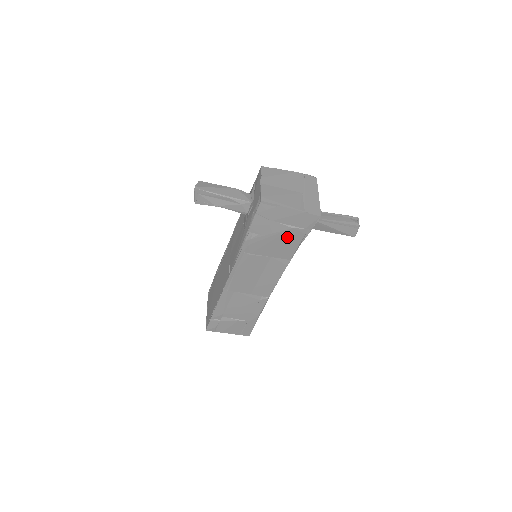
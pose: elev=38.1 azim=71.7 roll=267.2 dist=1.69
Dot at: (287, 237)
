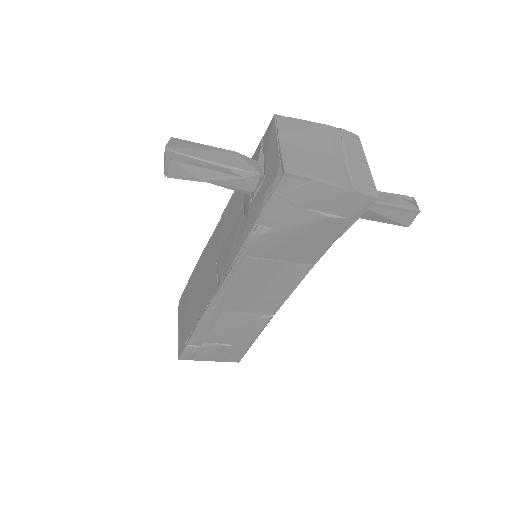
Dot at: (317, 231)
